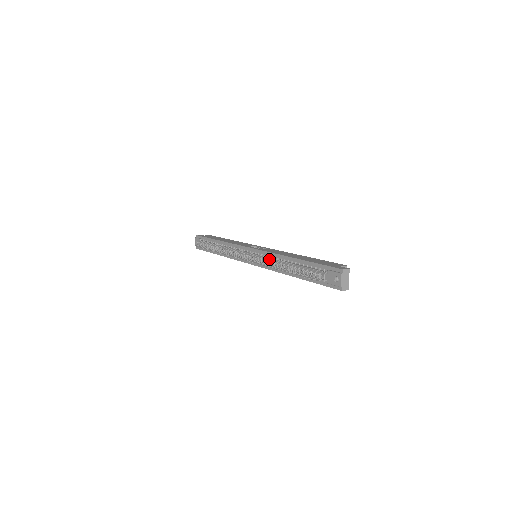
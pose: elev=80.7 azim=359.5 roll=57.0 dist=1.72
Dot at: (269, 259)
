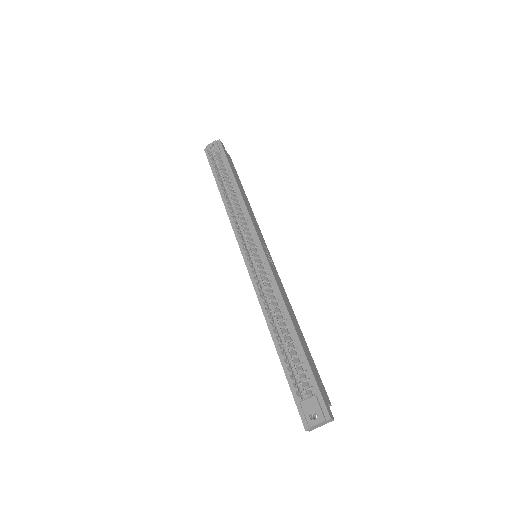
Dot at: (269, 289)
